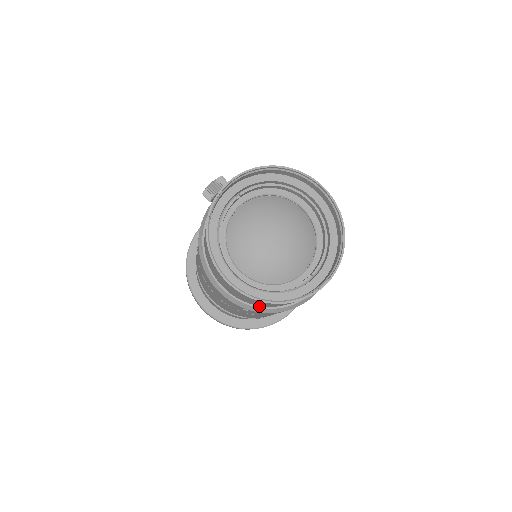
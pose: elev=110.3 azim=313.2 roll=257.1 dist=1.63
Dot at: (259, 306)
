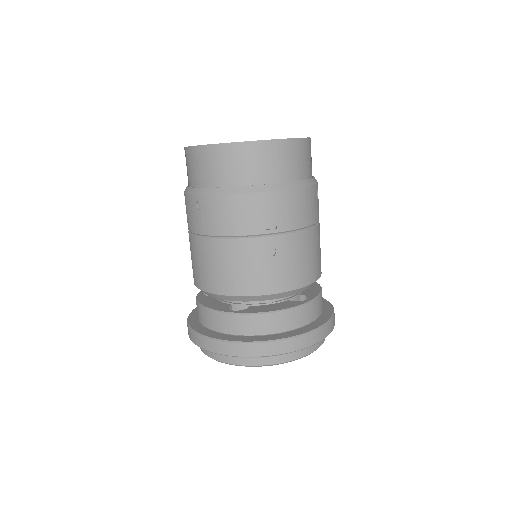
Dot at: (208, 190)
